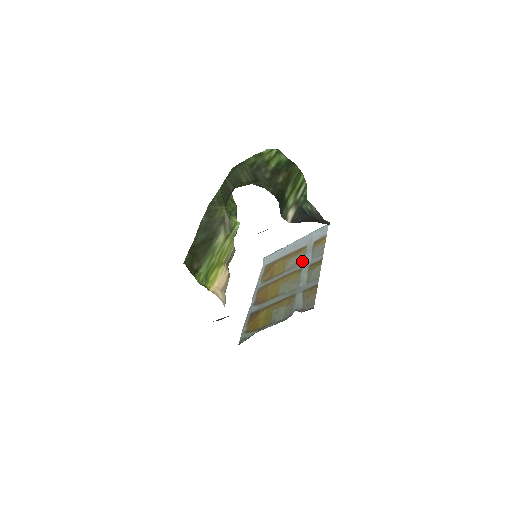
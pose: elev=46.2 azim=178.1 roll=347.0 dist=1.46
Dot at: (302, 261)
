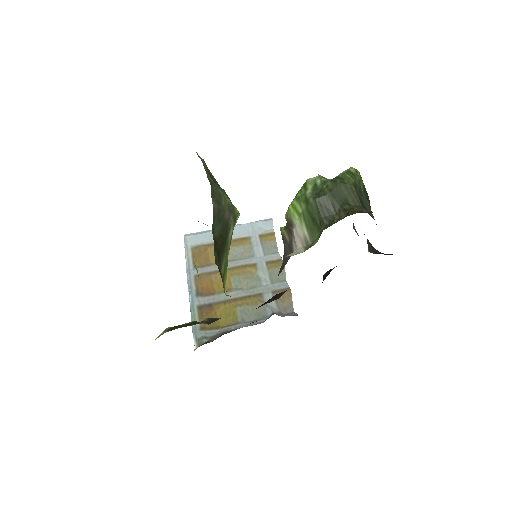
Dot at: (251, 254)
